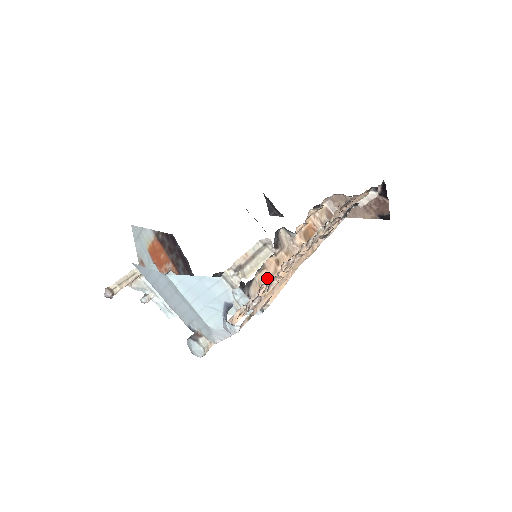
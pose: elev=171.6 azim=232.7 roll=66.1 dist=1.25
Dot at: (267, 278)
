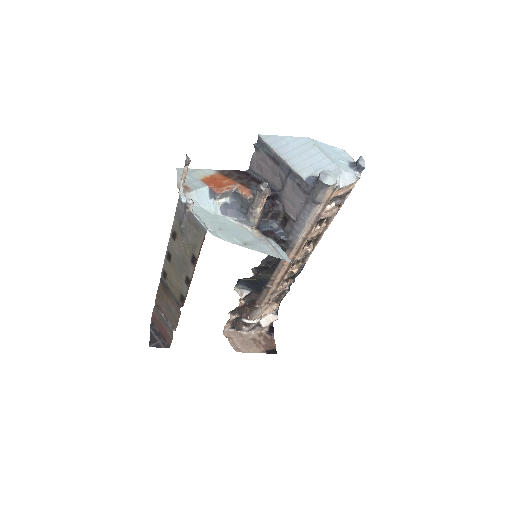
Dot at: occluded
